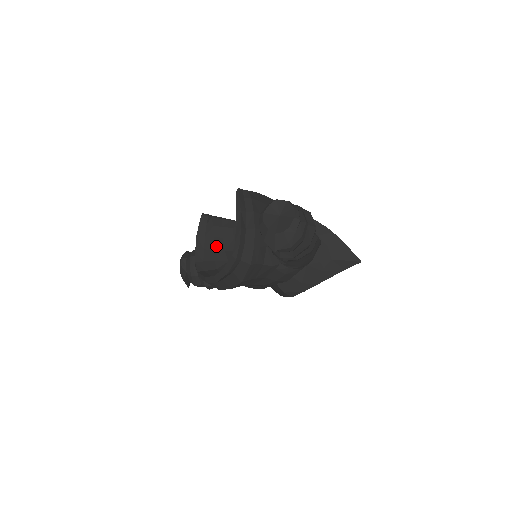
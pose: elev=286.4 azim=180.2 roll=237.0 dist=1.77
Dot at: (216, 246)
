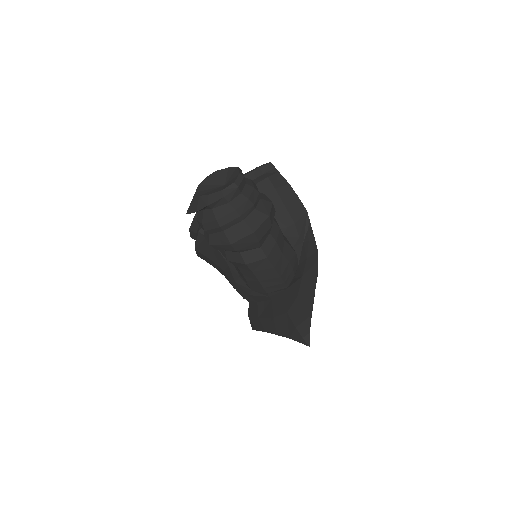
Dot at: occluded
